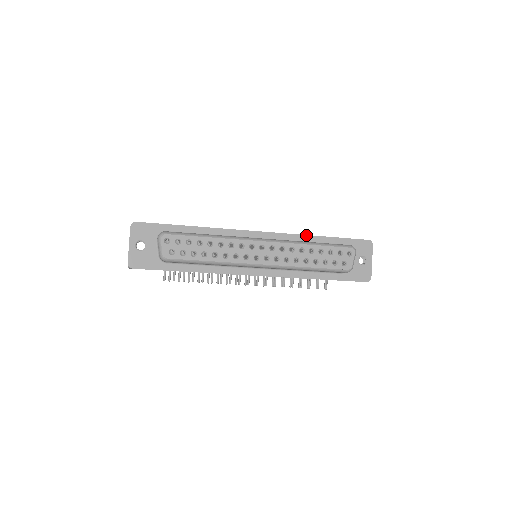
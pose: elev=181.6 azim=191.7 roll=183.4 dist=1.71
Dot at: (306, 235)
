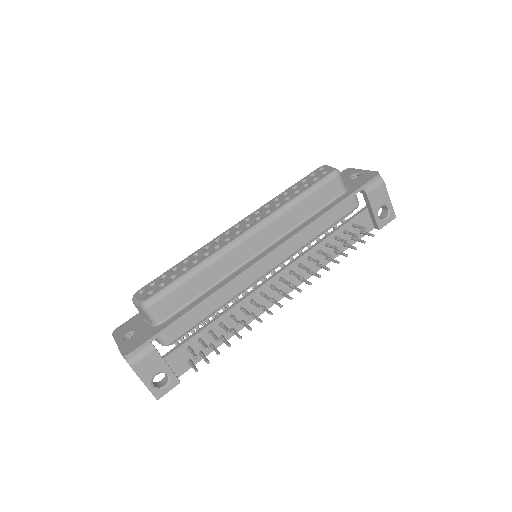
Dot at: occluded
